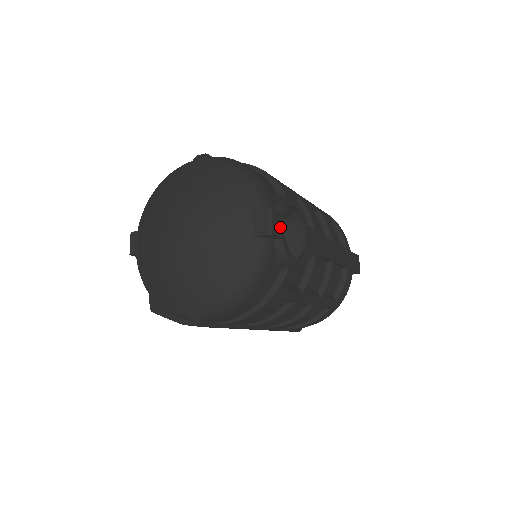
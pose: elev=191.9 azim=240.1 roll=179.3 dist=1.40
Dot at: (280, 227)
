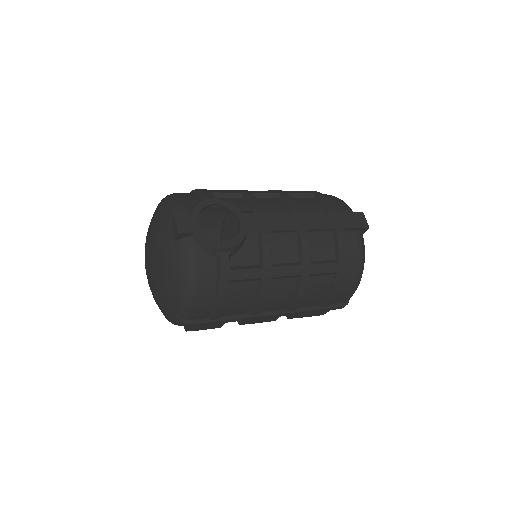
Dot at: (191, 225)
